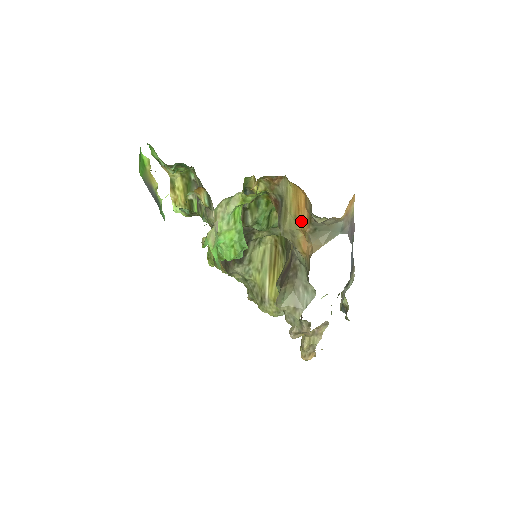
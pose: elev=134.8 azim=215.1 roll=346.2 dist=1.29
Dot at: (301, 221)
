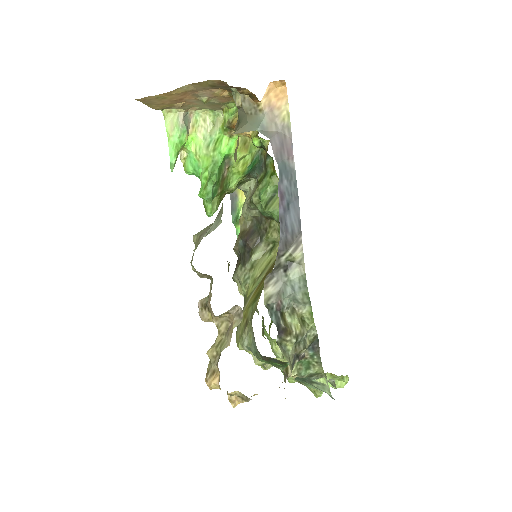
Dot at: occluded
